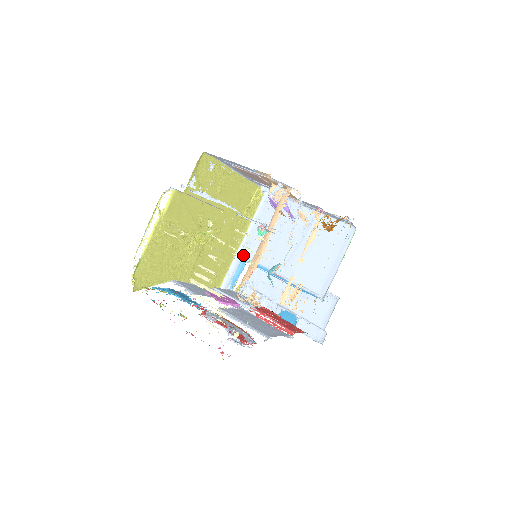
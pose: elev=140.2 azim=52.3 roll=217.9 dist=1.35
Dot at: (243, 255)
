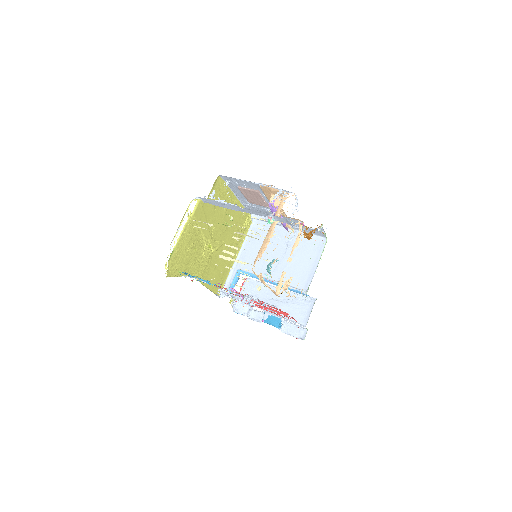
Dot at: (238, 268)
